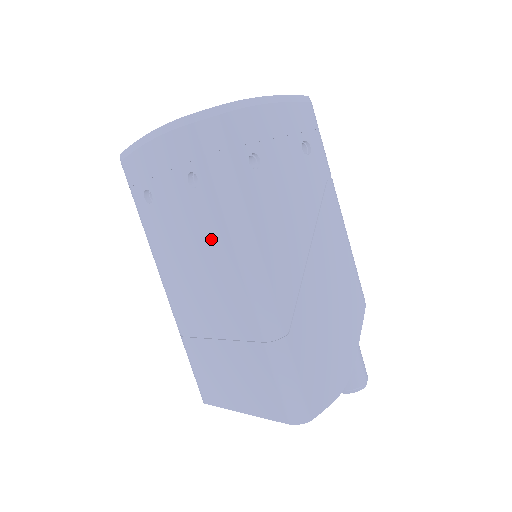
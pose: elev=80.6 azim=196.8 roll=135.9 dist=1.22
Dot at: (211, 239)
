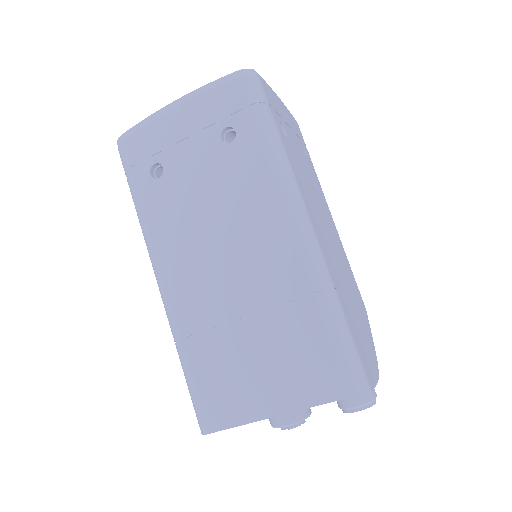
Dot at: (247, 192)
